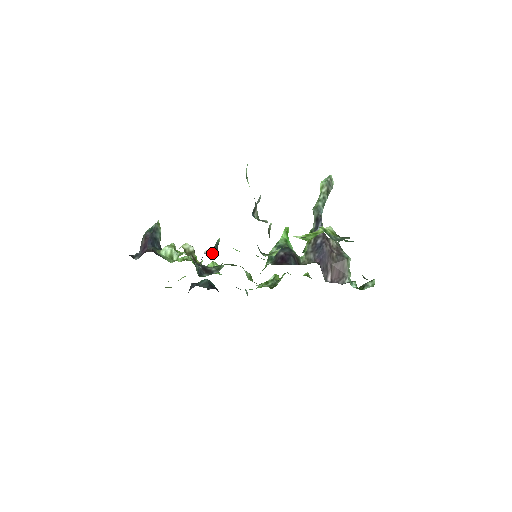
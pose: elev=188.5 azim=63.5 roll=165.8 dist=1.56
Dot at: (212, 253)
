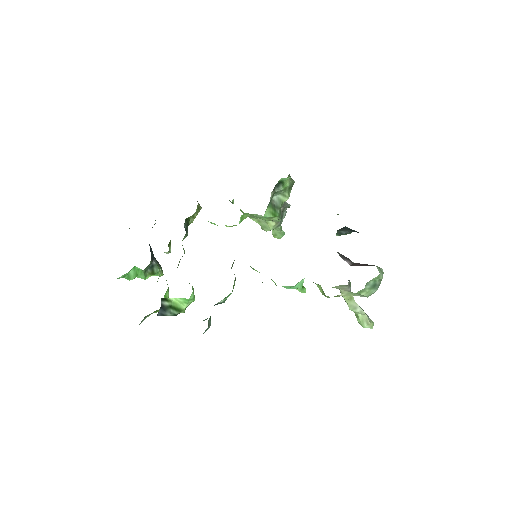
Dot at: occluded
